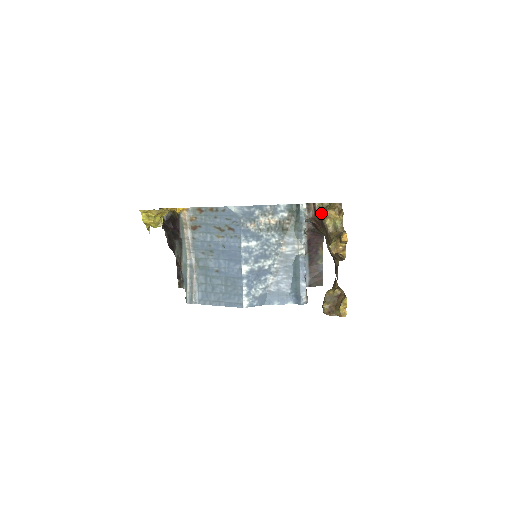
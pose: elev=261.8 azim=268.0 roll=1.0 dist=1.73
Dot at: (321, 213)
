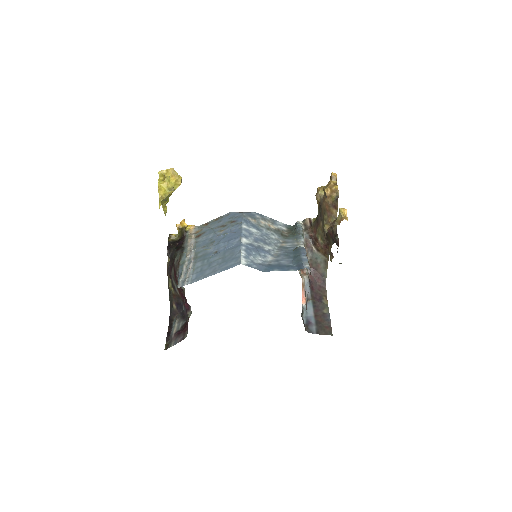
Dot at: (316, 219)
